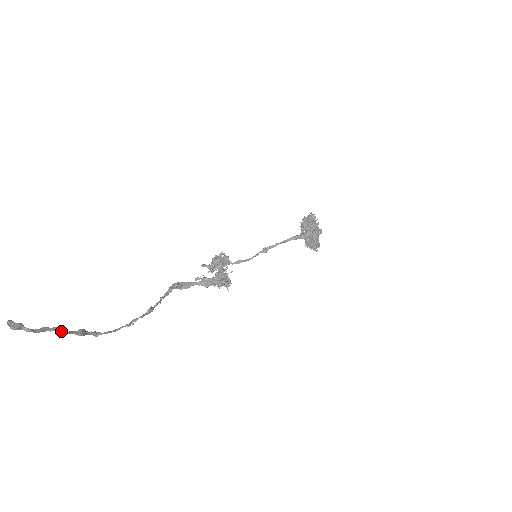
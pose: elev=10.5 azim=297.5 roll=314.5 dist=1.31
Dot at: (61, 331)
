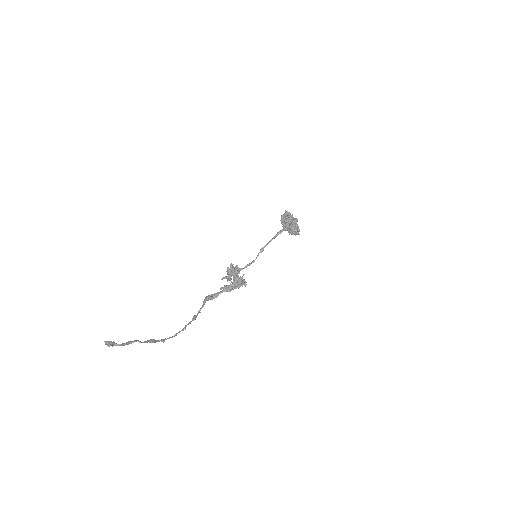
Dot at: (139, 342)
